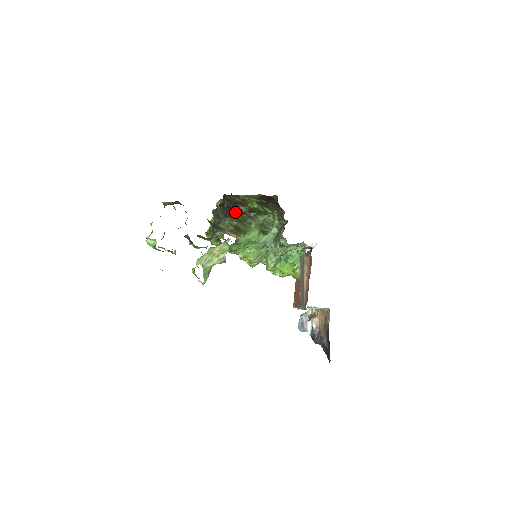
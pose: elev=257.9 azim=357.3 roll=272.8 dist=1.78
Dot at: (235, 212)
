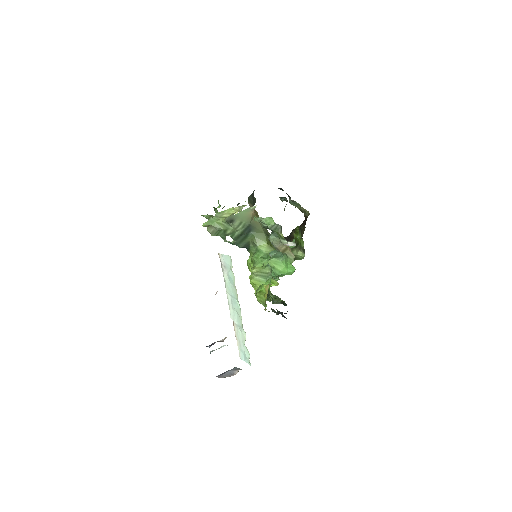
Dot at: occluded
